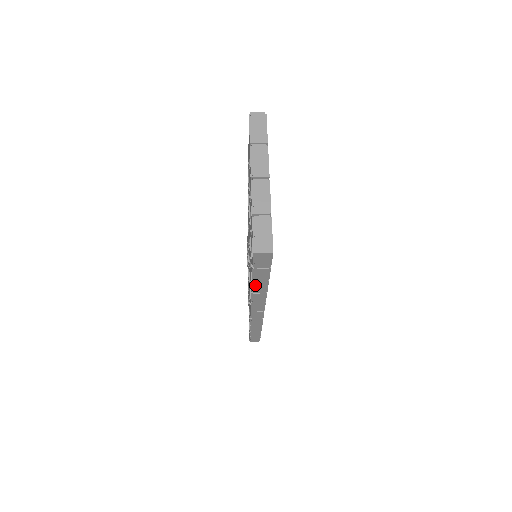
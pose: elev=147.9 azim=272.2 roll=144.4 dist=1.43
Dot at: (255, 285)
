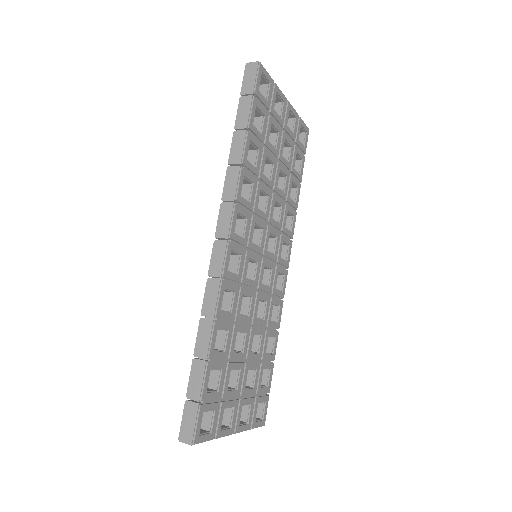
Dot at: (234, 140)
